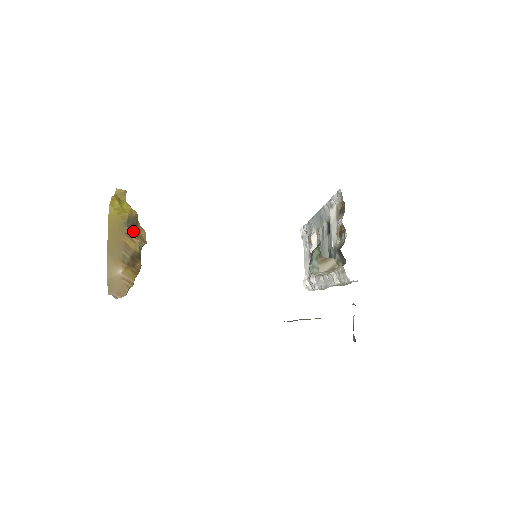
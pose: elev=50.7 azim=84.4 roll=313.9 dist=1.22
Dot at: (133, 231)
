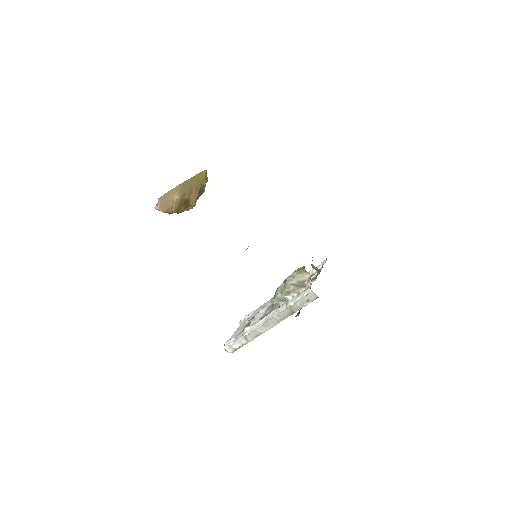
Dot at: (199, 193)
